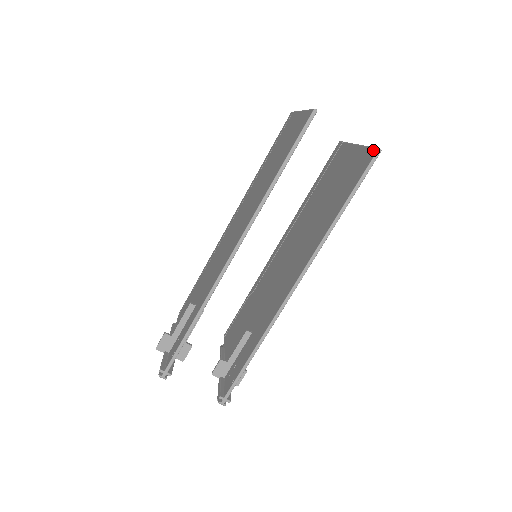
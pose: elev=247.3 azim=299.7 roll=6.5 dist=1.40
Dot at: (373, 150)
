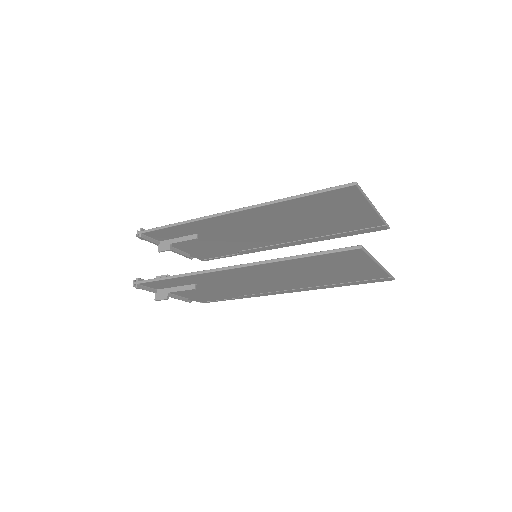
Dot at: occluded
